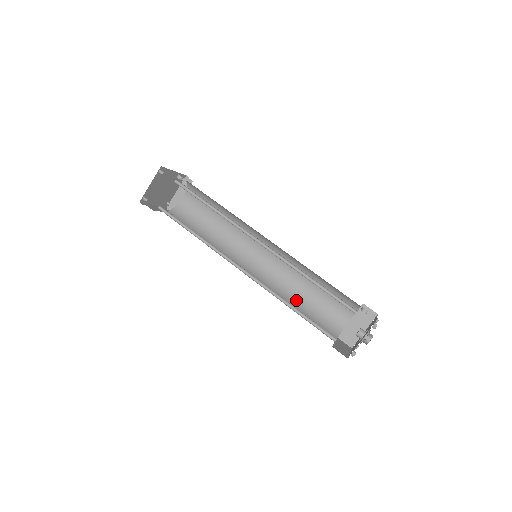
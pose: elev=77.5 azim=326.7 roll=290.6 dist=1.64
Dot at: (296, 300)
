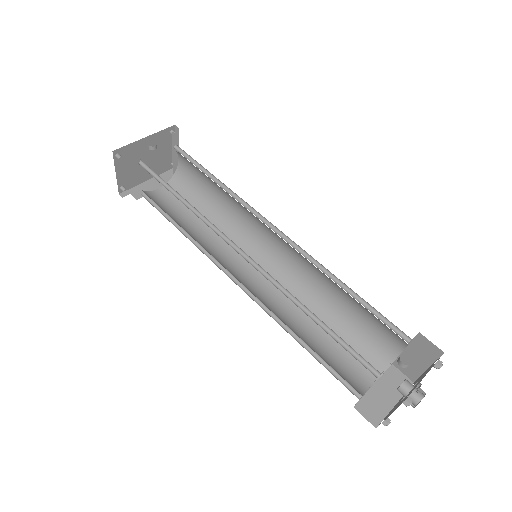
Dot at: (325, 310)
